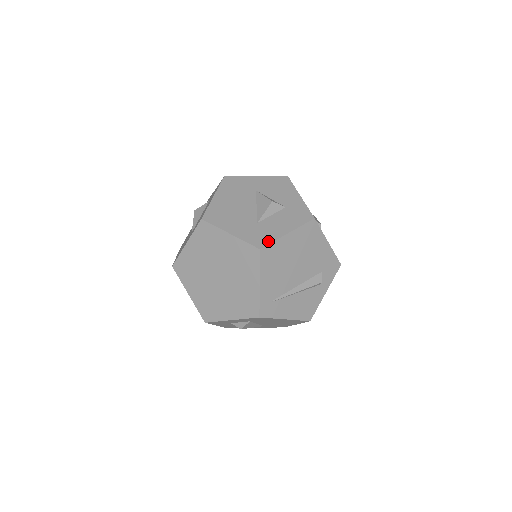
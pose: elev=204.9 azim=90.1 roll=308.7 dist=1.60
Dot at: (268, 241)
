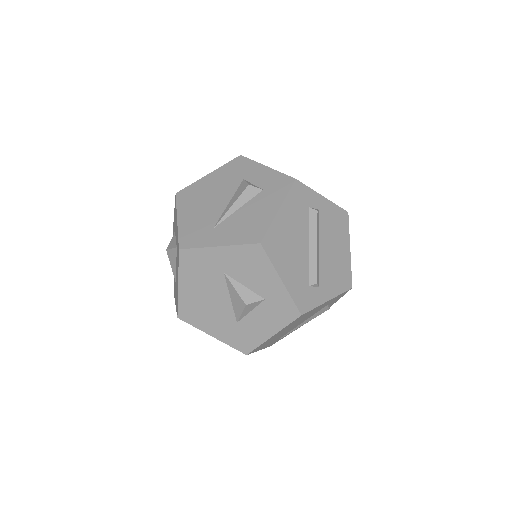
Dot at: (253, 346)
